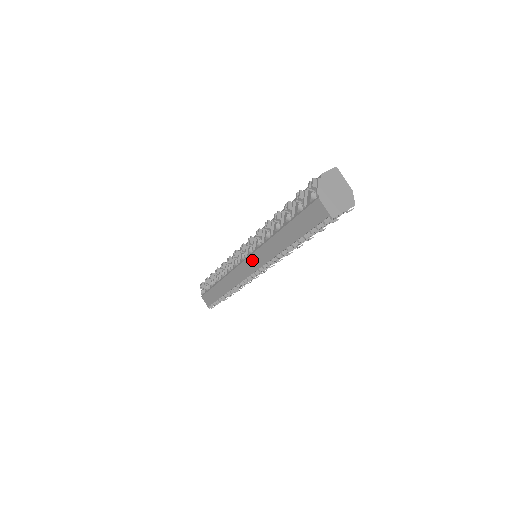
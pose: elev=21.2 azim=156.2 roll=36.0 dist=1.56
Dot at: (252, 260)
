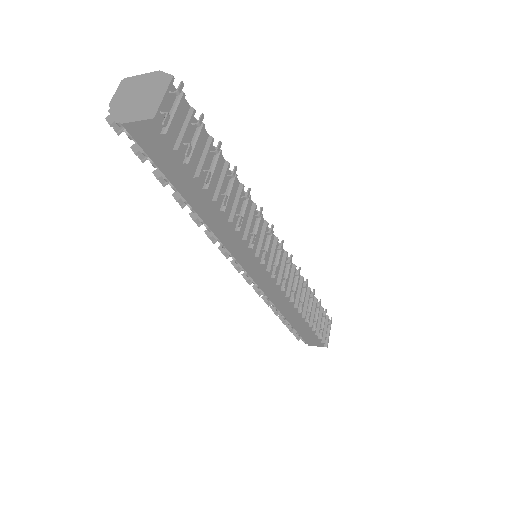
Dot at: (246, 265)
